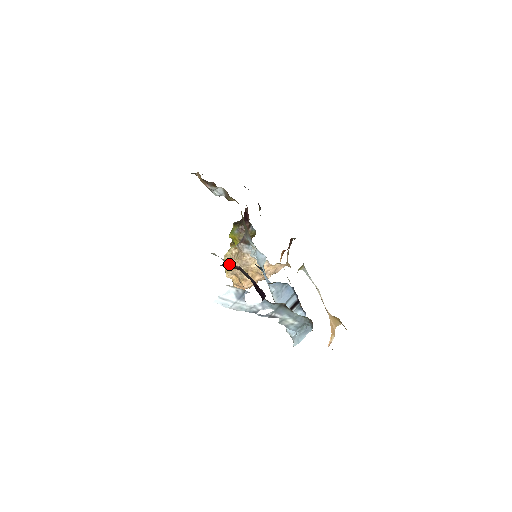
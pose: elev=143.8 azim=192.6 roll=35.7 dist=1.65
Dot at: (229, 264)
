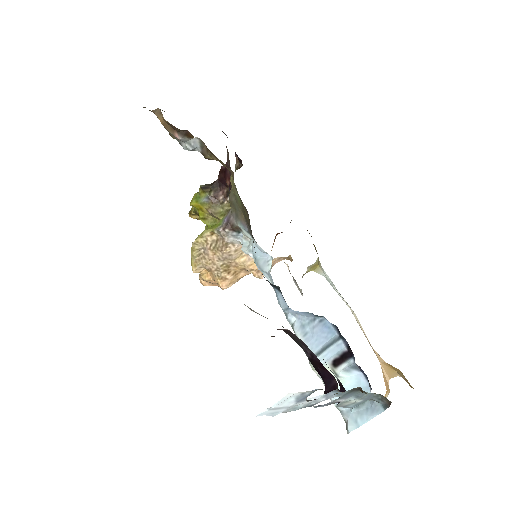
Dot at: (199, 254)
